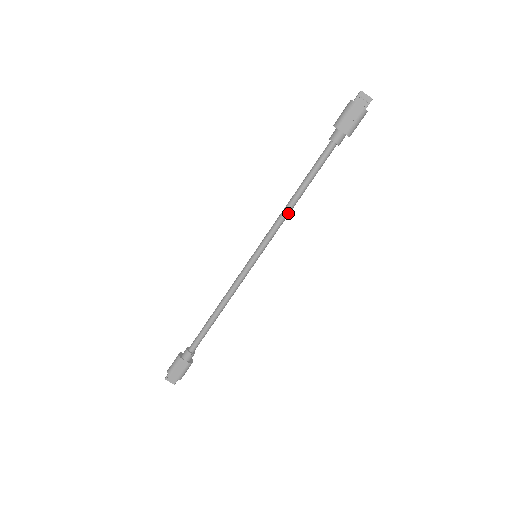
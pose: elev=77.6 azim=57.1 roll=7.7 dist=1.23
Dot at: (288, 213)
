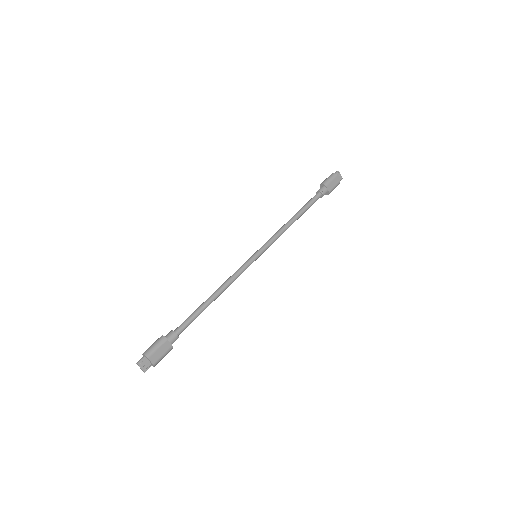
Dot at: occluded
